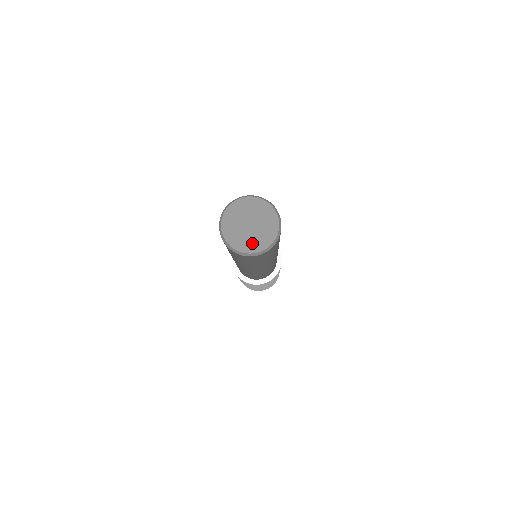
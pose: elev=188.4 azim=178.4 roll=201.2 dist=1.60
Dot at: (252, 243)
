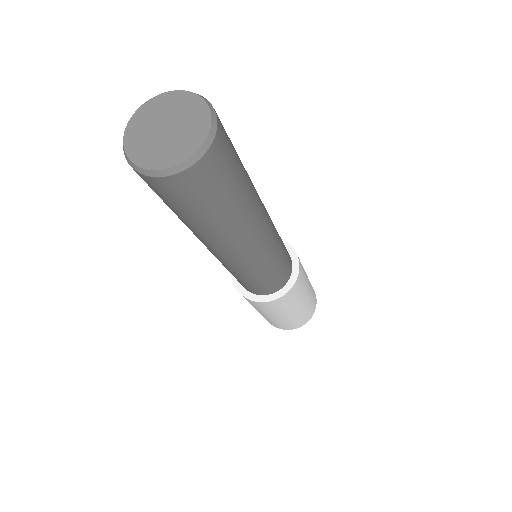
Dot at: (171, 152)
